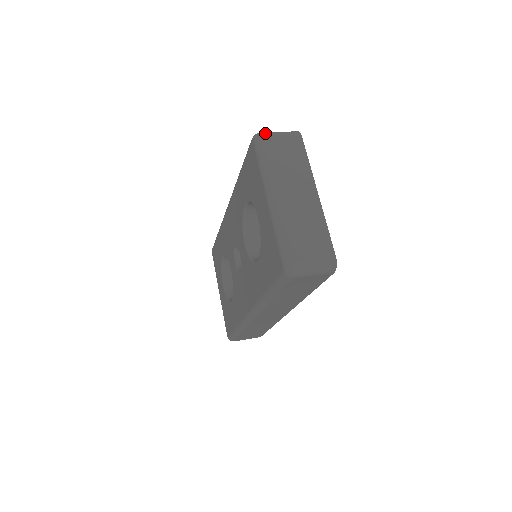
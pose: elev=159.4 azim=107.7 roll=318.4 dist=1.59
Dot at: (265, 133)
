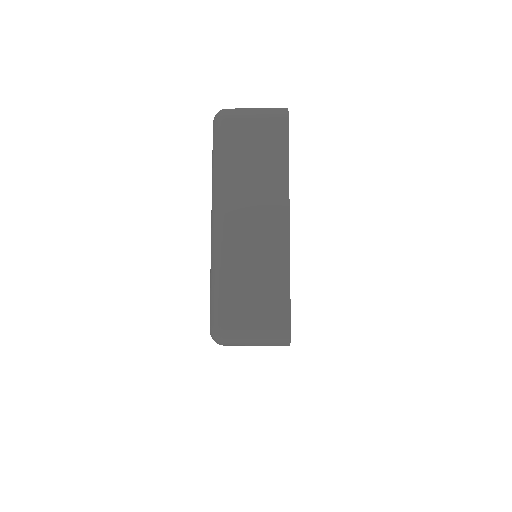
Dot at: (230, 111)
